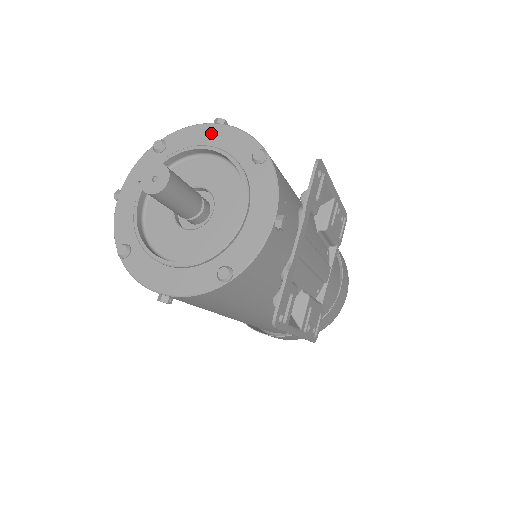
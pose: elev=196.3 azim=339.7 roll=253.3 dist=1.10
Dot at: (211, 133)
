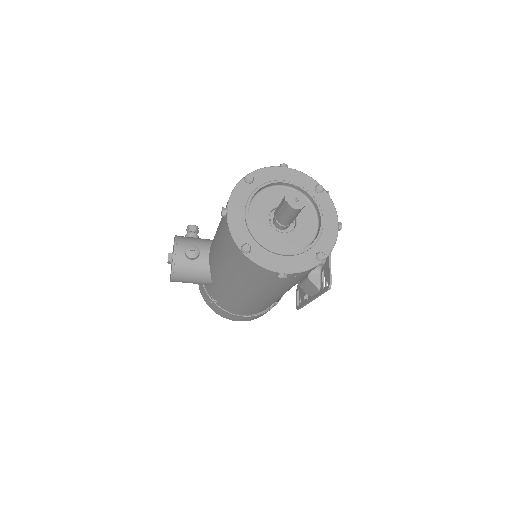
Dot at: (284, 173)
